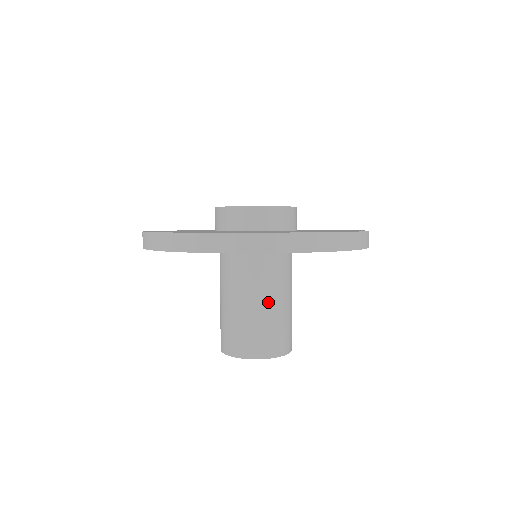
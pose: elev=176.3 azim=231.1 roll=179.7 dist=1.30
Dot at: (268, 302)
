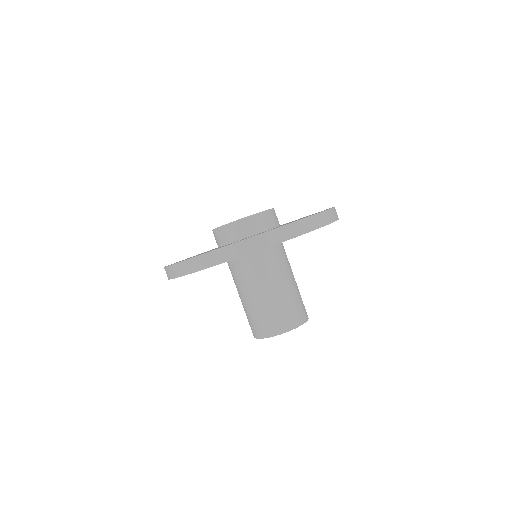
Dot at: (278, 287)
